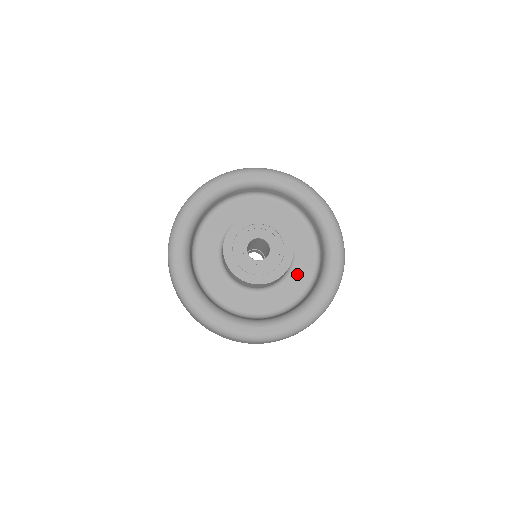
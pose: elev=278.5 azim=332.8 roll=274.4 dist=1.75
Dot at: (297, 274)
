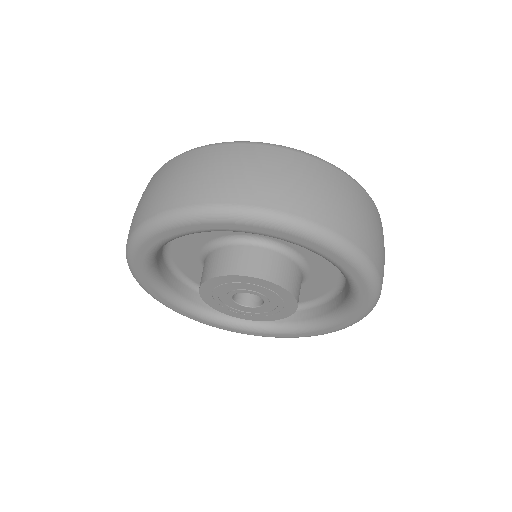
Dot at: (317, 265)
